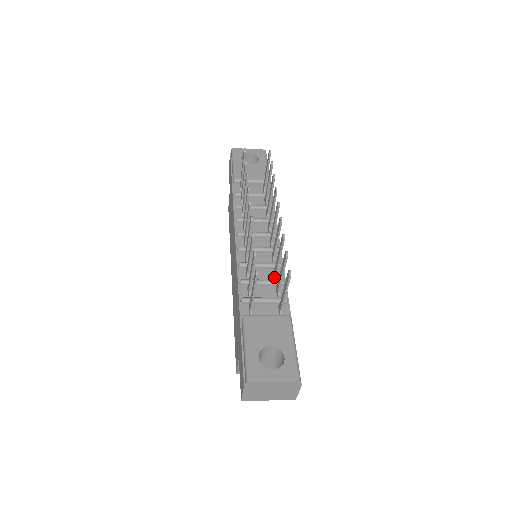
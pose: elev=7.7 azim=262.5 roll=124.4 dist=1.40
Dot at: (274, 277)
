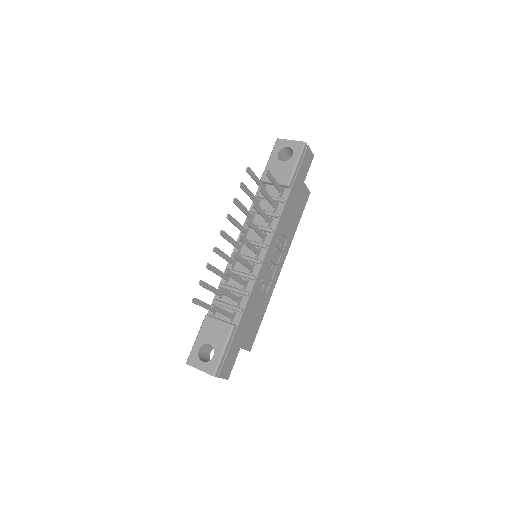
Dot at: (245, 287)
